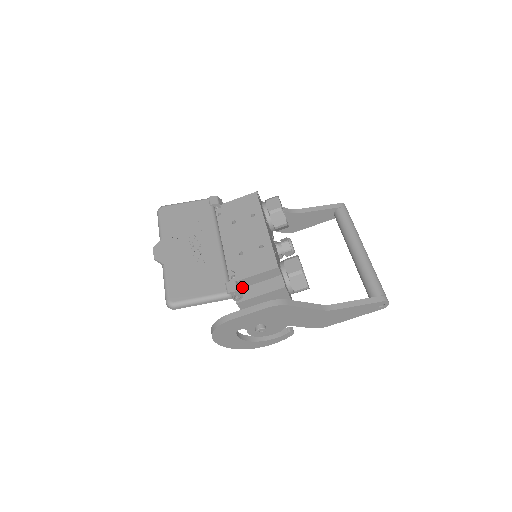
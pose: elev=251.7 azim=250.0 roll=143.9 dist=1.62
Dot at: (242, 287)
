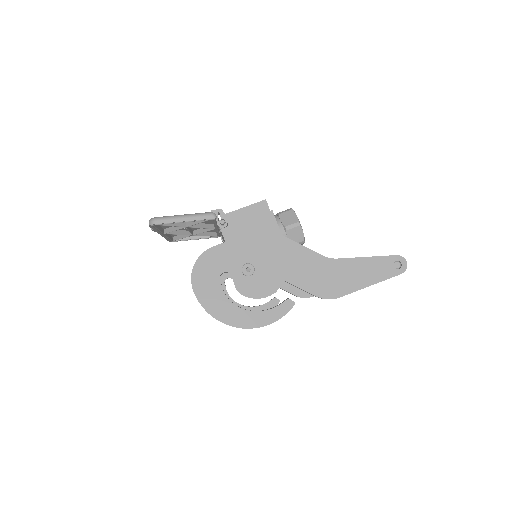
Dot at: occluded
